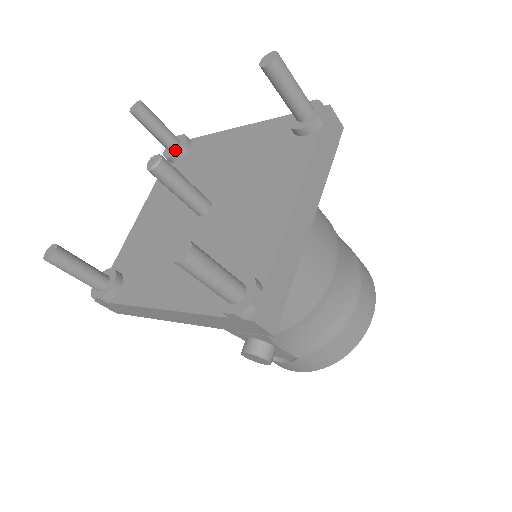
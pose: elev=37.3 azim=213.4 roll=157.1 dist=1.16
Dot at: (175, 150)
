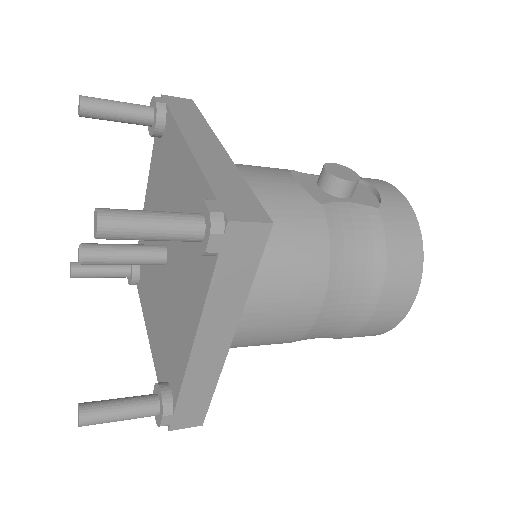
Dot at: (151, 128)
